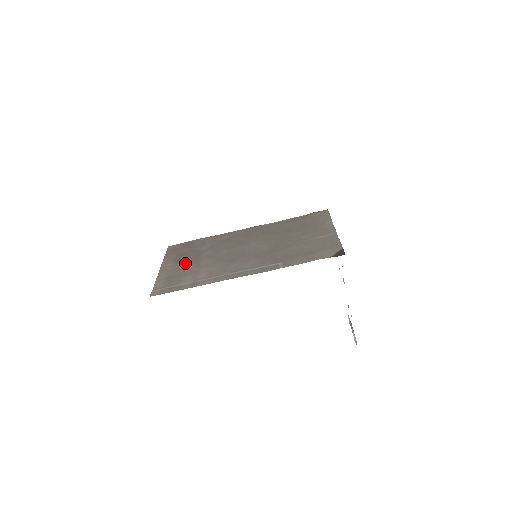
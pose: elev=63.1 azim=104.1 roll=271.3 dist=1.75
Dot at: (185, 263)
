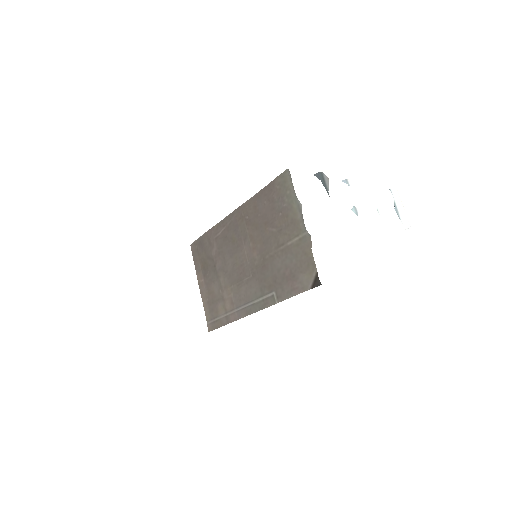
Dot at: (211, 280)
